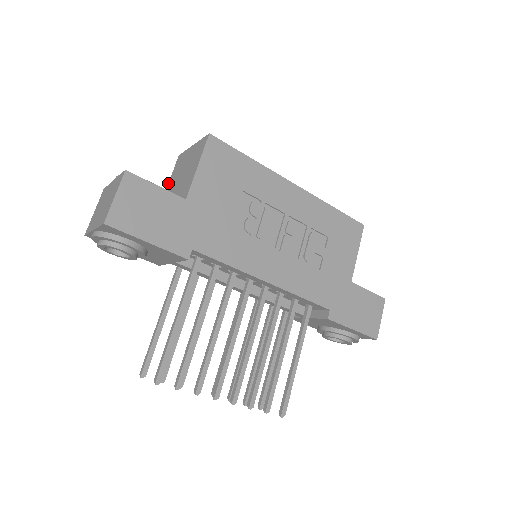
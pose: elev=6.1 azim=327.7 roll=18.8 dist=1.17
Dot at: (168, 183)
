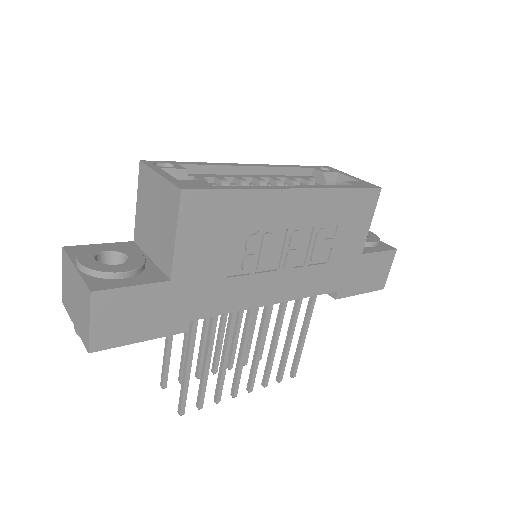
Dot at: (136, 202)
